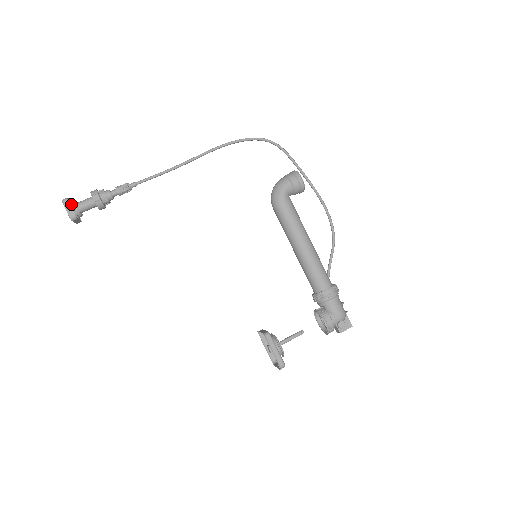
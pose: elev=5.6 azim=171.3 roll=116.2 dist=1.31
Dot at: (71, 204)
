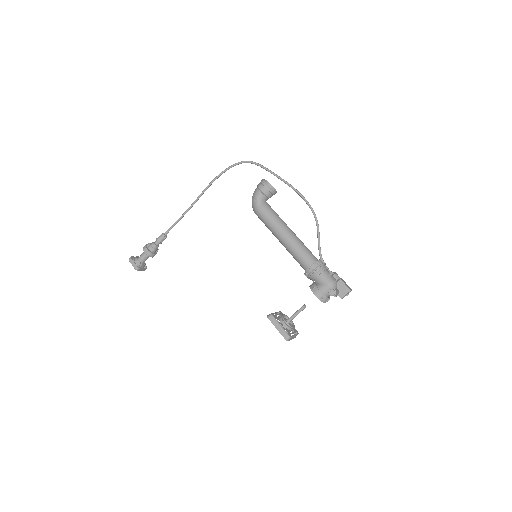
Dot at: (134, 260)
